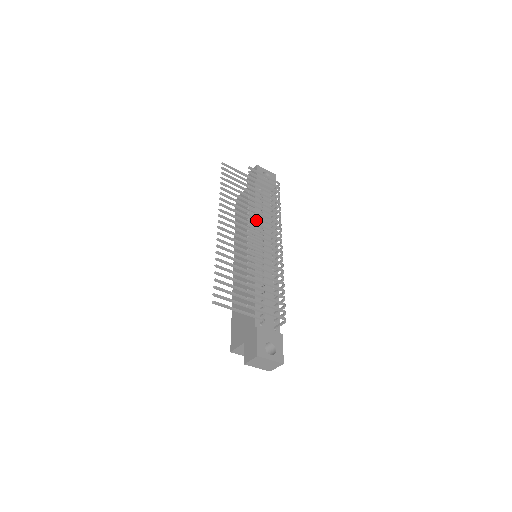
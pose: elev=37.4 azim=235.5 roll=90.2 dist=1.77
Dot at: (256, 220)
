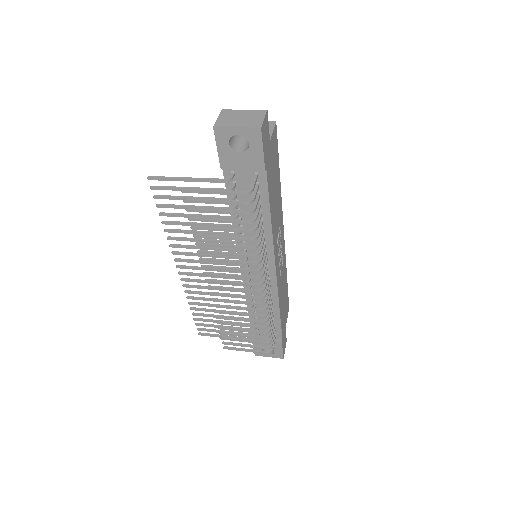
Dot at: (226, 250)
